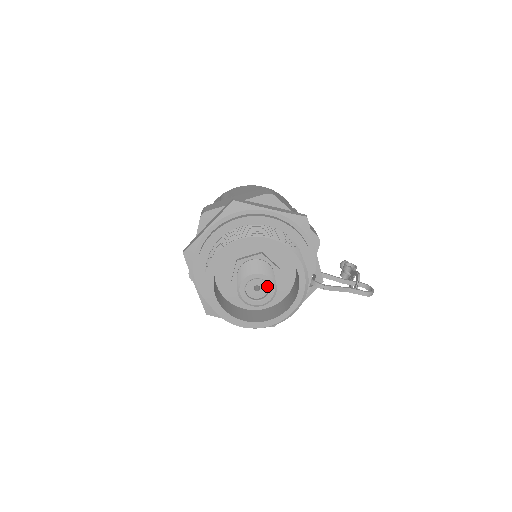
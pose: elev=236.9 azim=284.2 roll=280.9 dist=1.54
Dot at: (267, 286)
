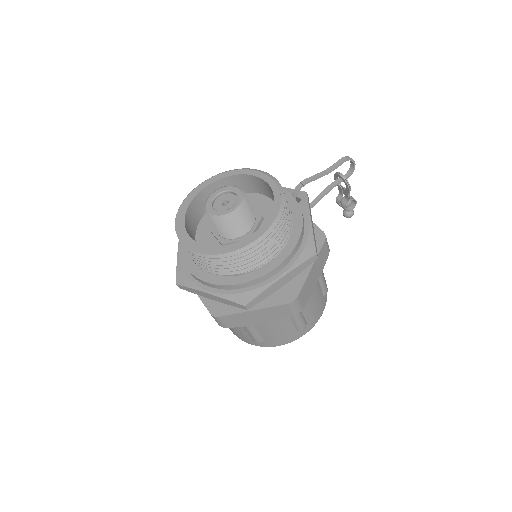
Dot at: (231, 195)
